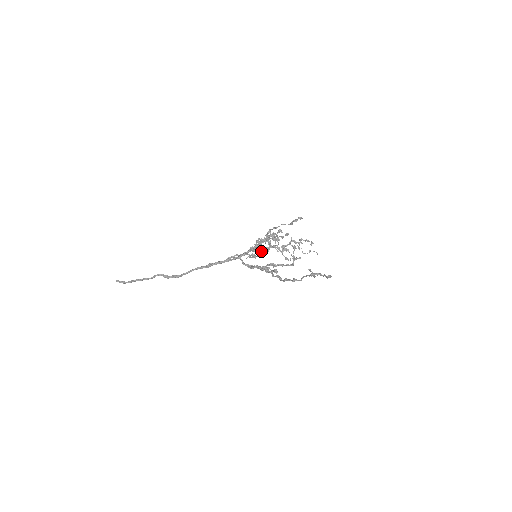
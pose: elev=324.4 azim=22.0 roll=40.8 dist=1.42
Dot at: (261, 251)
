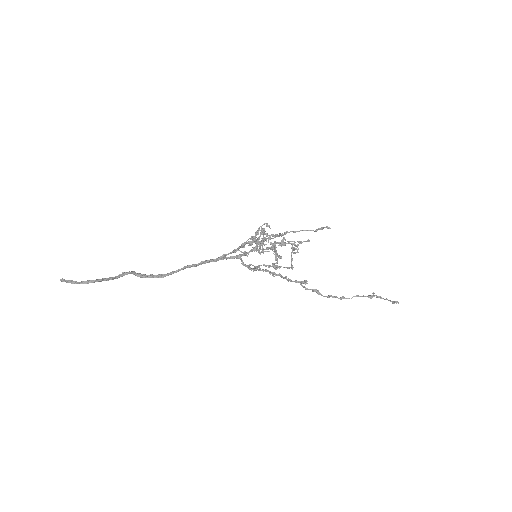
Dot at: (281, 257)
